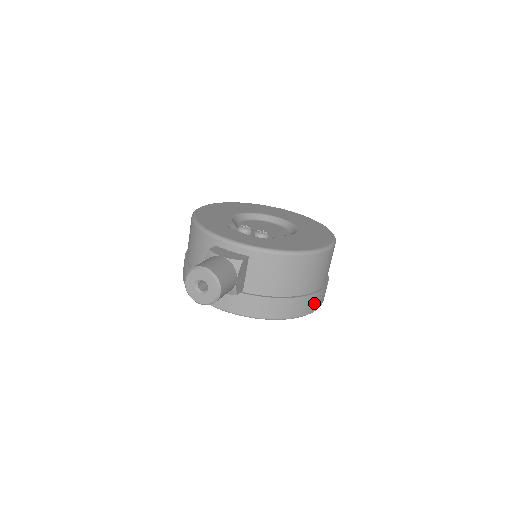
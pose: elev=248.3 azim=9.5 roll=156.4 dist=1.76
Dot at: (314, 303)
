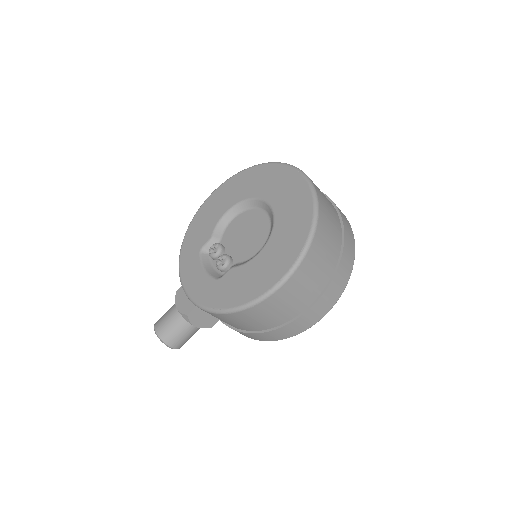
Dot at: (297, 327)
